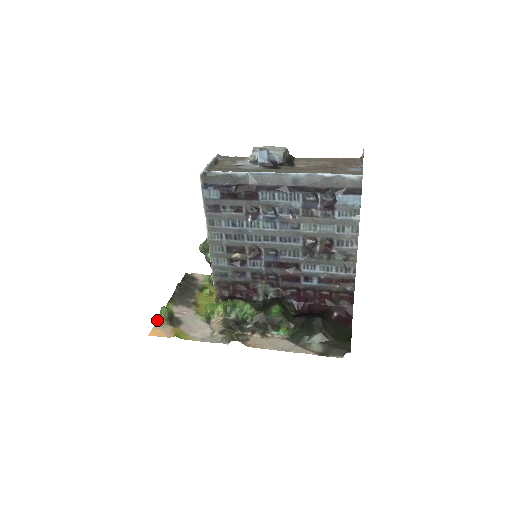
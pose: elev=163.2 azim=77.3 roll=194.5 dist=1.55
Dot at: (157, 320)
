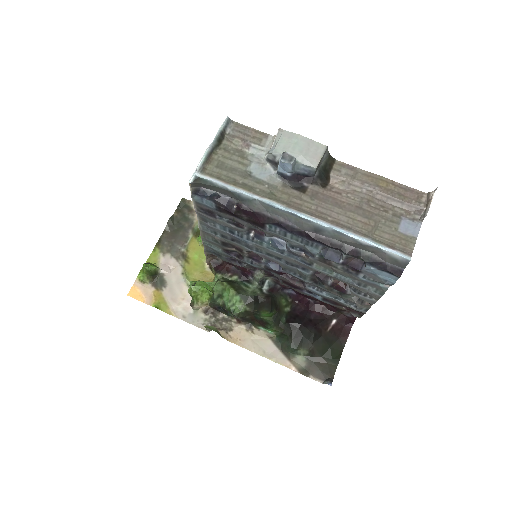
Dot at: (139, 276)
